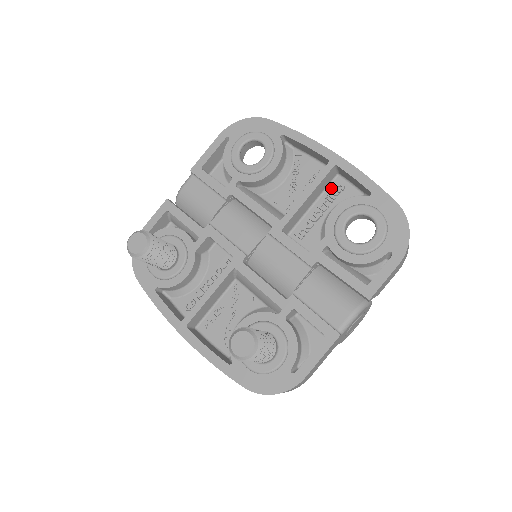
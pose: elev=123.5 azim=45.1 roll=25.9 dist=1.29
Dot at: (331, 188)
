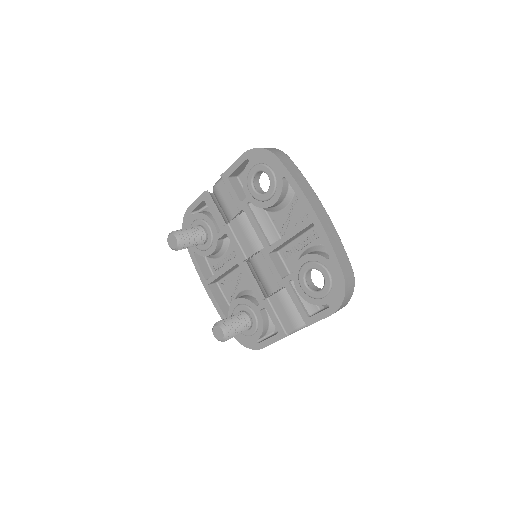
Dot at: (312, 232)
